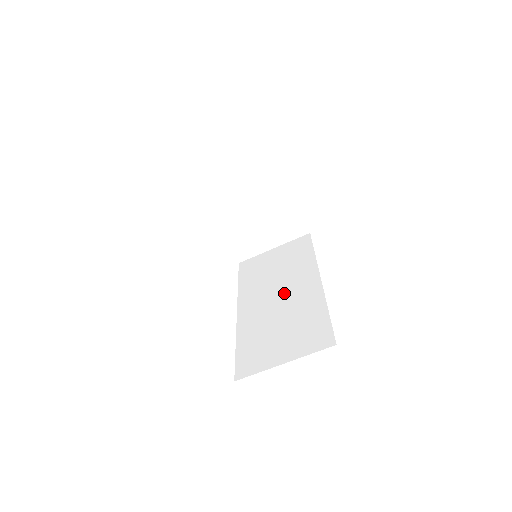
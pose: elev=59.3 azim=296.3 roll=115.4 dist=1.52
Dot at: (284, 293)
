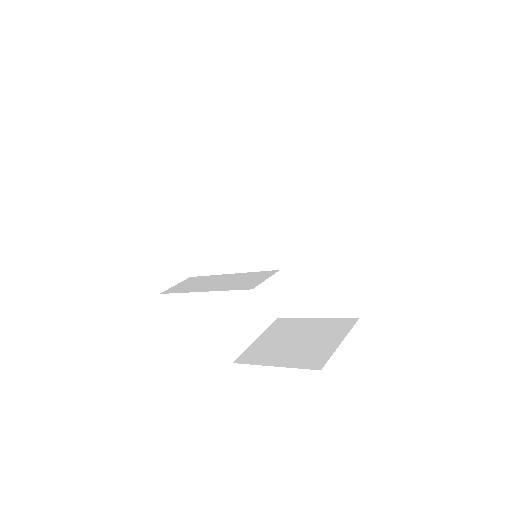
Dot at: (291, 234)
